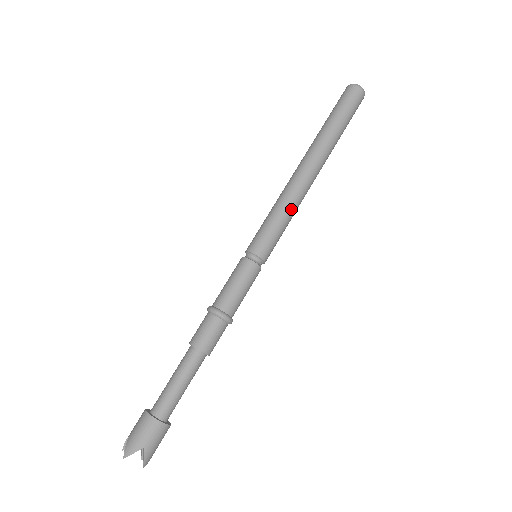
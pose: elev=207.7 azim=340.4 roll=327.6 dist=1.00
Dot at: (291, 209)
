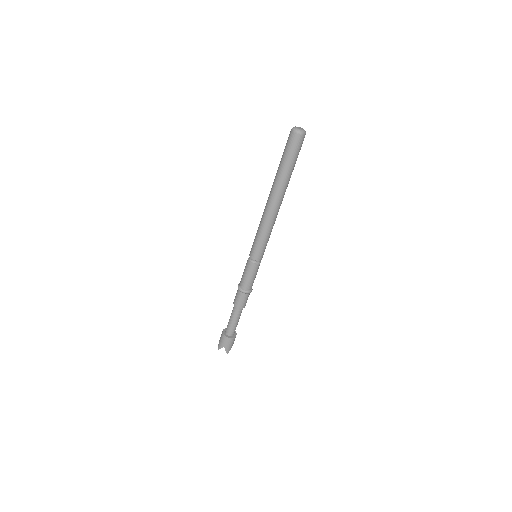
Dot at: (266, 230)
